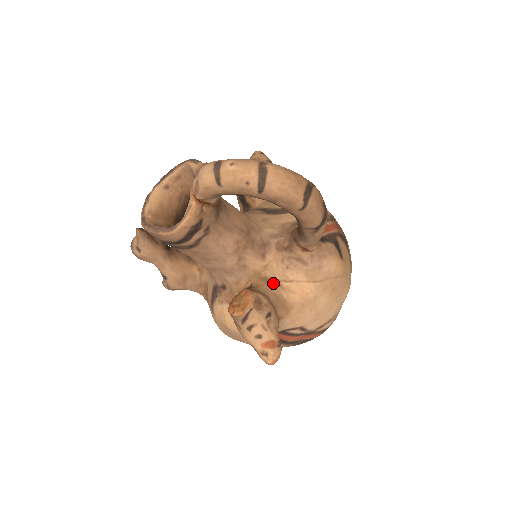
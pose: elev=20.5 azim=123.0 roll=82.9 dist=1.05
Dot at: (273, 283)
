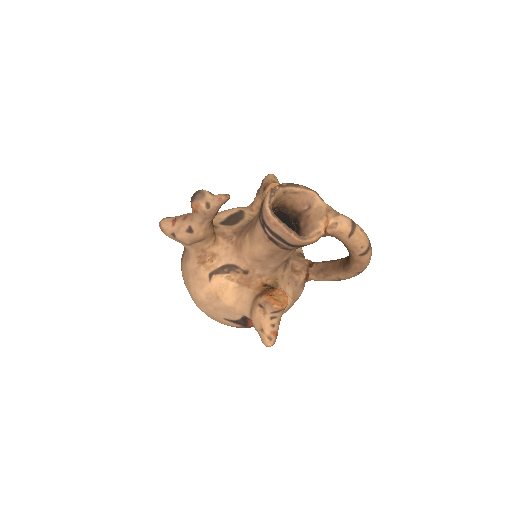
Dot at: occluded
